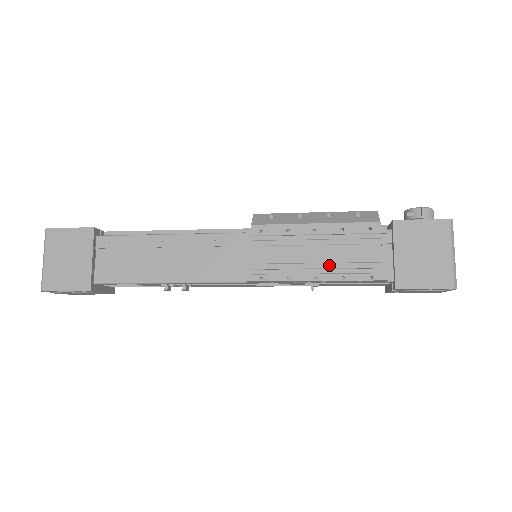
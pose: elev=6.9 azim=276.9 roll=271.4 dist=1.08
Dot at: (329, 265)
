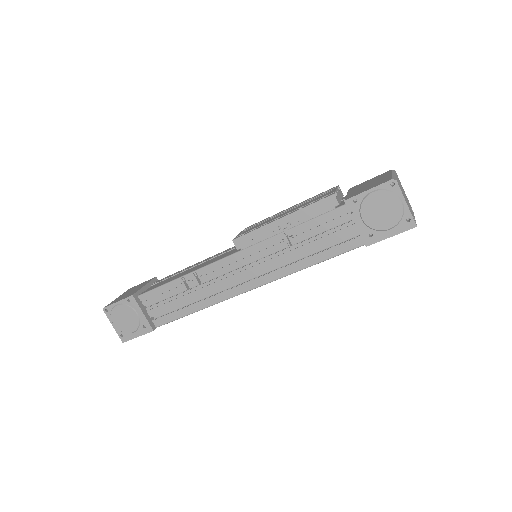
Dot at: (293, 210)
